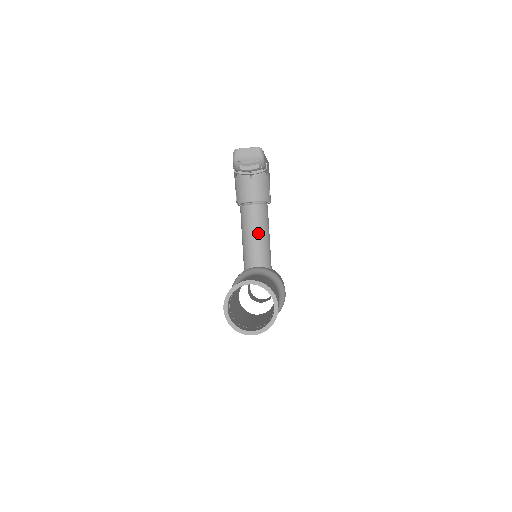
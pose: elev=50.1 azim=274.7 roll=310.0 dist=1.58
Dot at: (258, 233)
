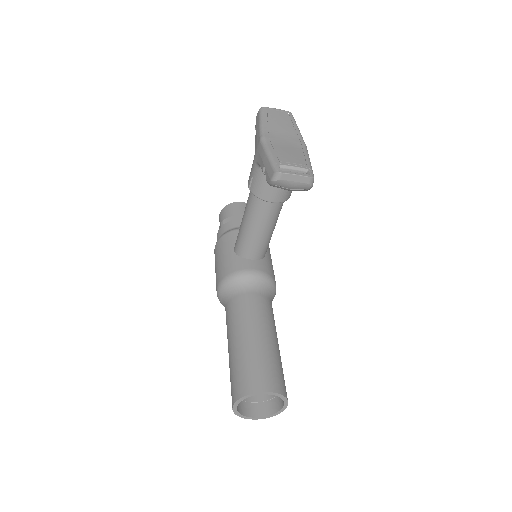
Dot at: (265, 231)
